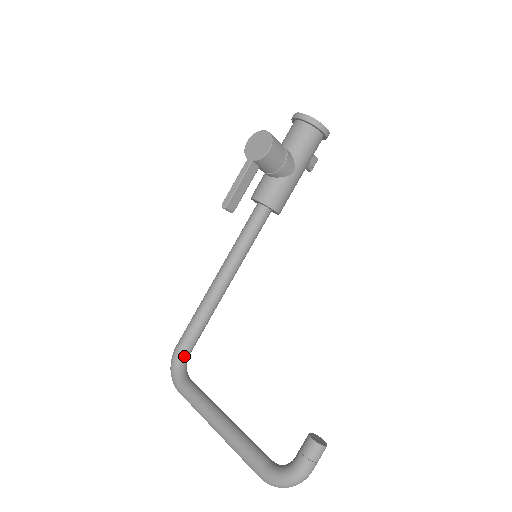
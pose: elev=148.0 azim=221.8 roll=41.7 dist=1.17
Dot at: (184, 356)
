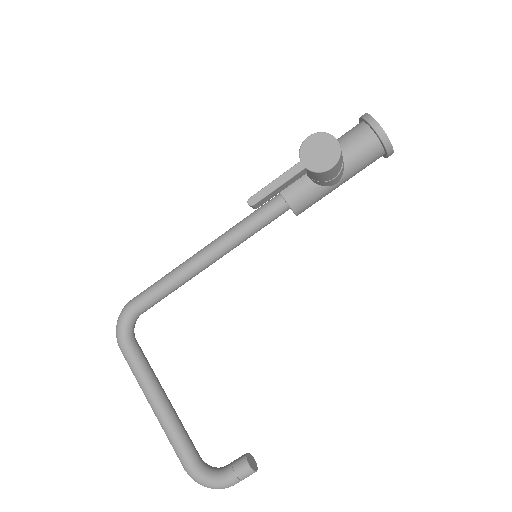
Dot at: (137, 316)
